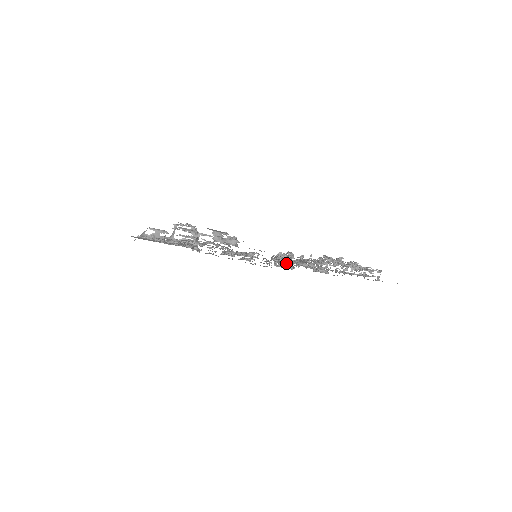
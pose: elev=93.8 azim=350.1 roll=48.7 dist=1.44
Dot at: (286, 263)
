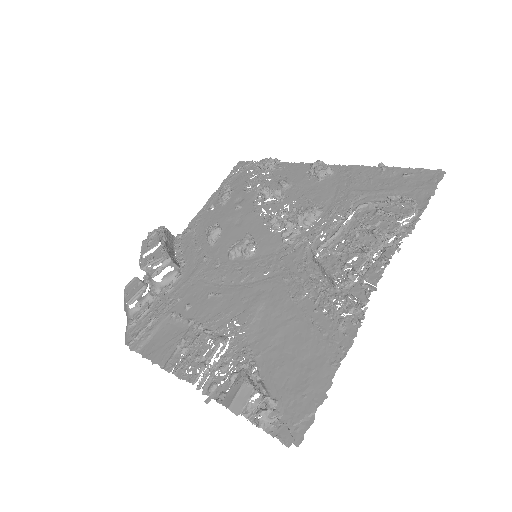
Dot at: occluded
